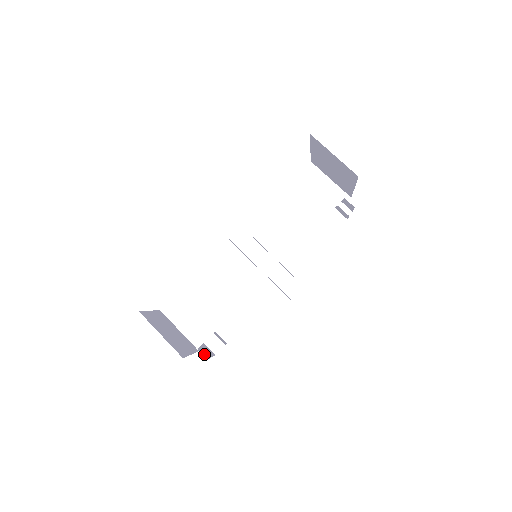
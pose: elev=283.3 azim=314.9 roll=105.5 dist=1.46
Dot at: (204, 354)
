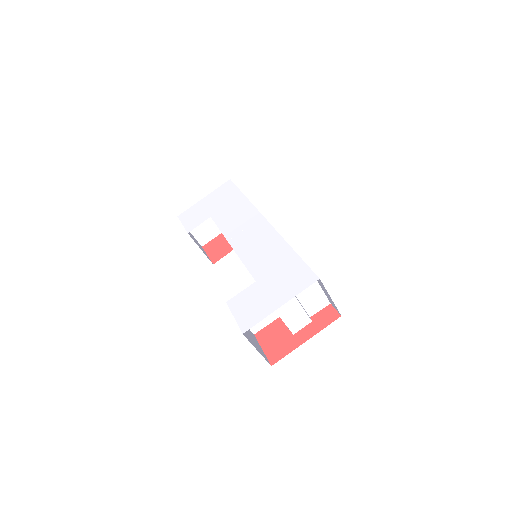
Dot at: occluded
